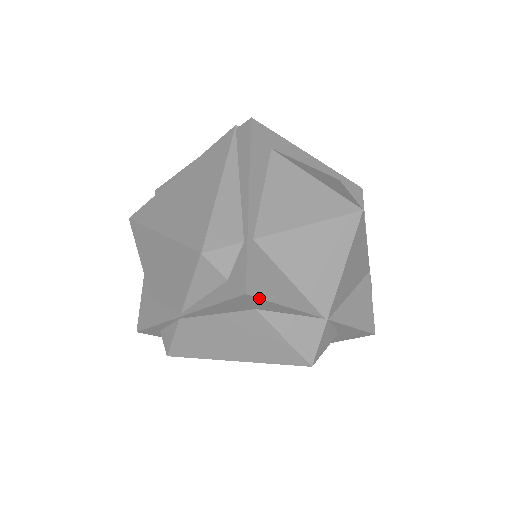
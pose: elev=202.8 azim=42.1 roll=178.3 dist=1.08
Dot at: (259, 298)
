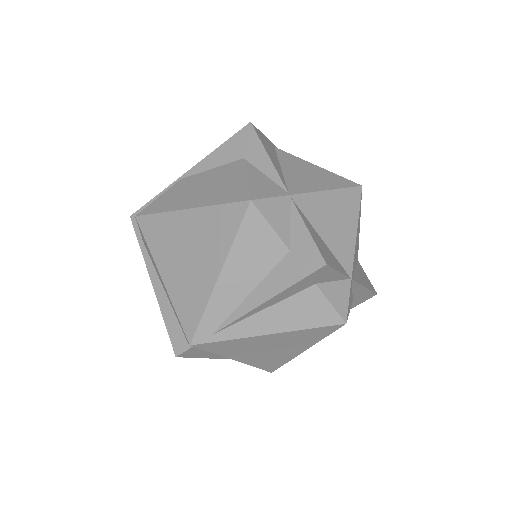
Dot at: (256, 132)
